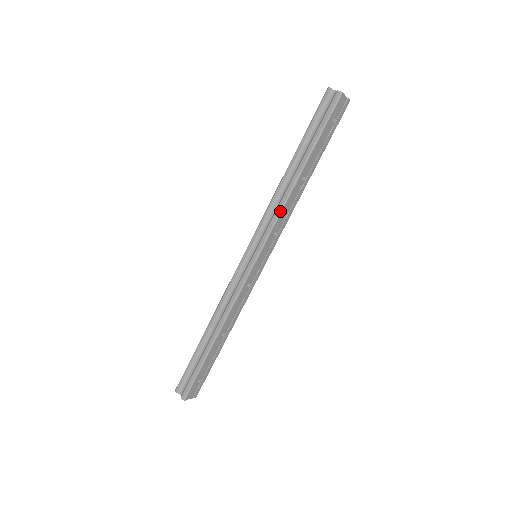
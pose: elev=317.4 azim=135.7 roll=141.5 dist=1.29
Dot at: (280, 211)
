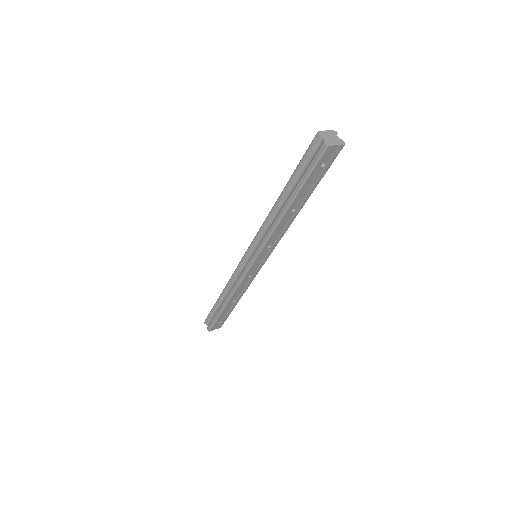
Dot at: (270, 235)
